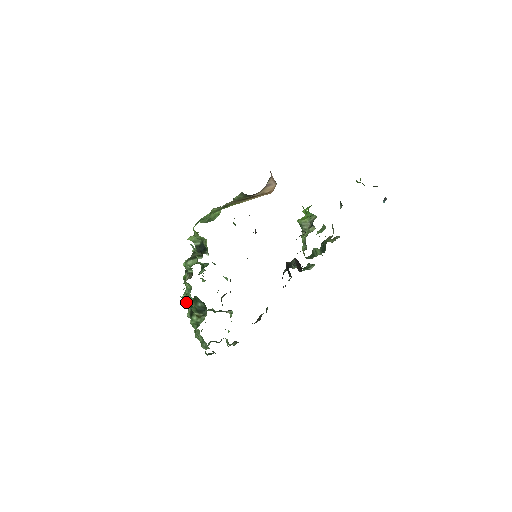
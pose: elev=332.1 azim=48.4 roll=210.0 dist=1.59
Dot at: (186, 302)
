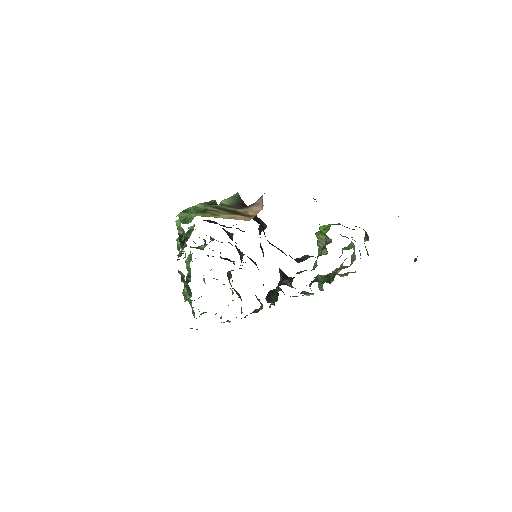
Dot at: (179, 273)
